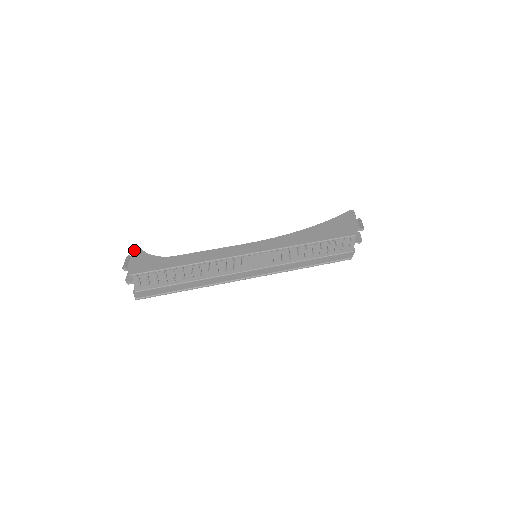
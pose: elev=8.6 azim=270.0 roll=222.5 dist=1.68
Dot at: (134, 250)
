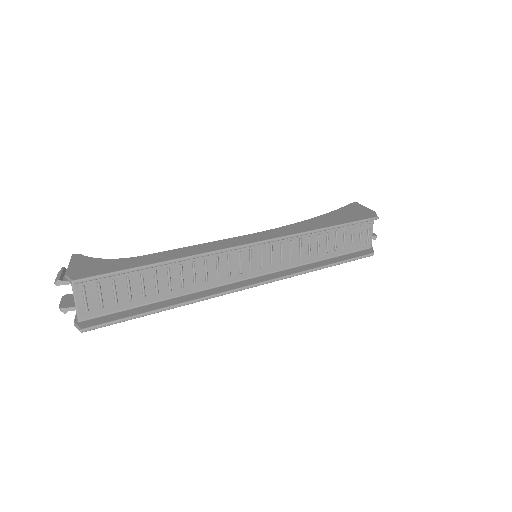
Dot at: (72, 257)
